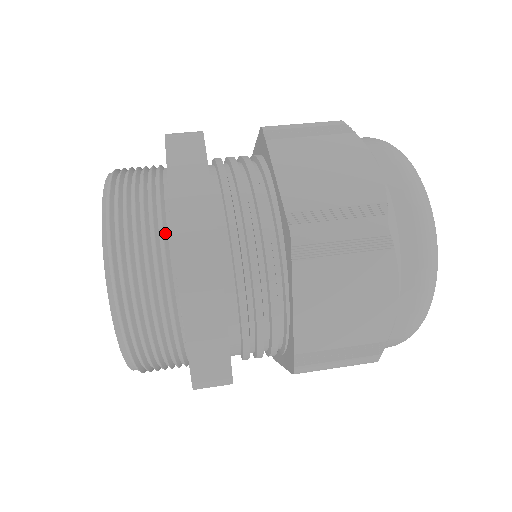
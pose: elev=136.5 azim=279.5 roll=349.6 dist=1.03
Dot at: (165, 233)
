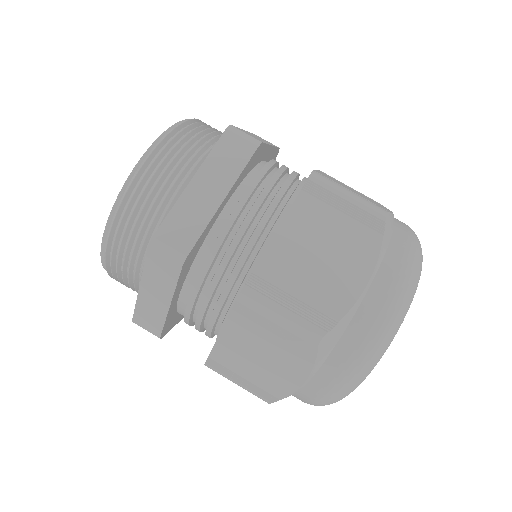
Dot at: occluded
